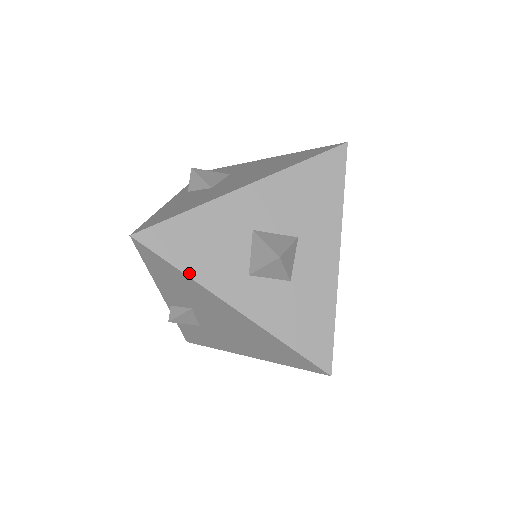
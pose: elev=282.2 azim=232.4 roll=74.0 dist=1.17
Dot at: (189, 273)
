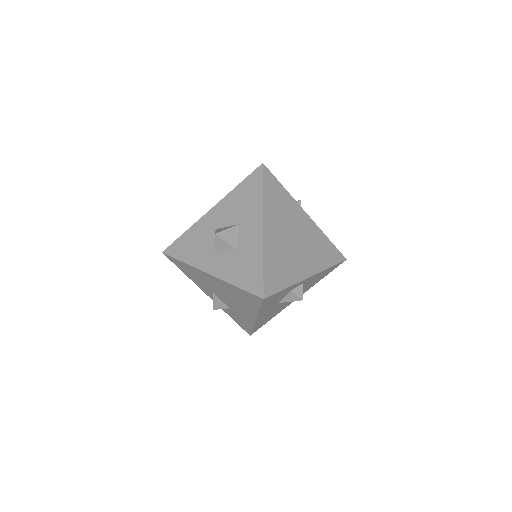
Dot at: (187, 262)
